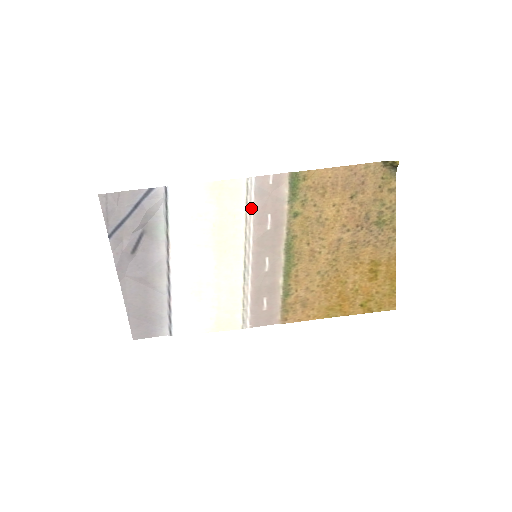
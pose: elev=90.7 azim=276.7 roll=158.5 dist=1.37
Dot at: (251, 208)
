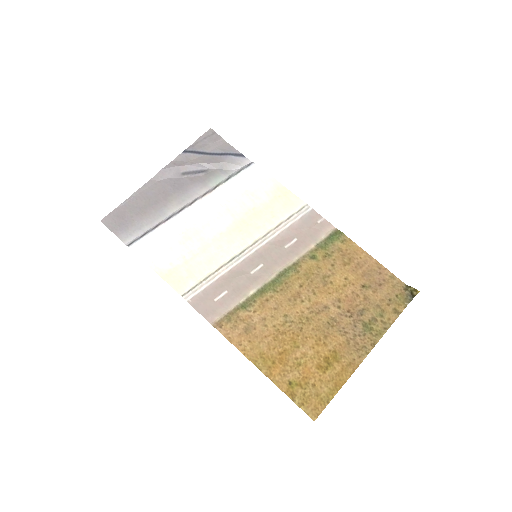
Dot at: (289, 223)
